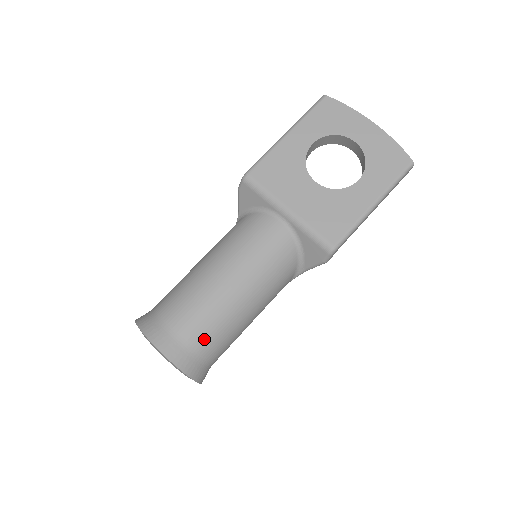
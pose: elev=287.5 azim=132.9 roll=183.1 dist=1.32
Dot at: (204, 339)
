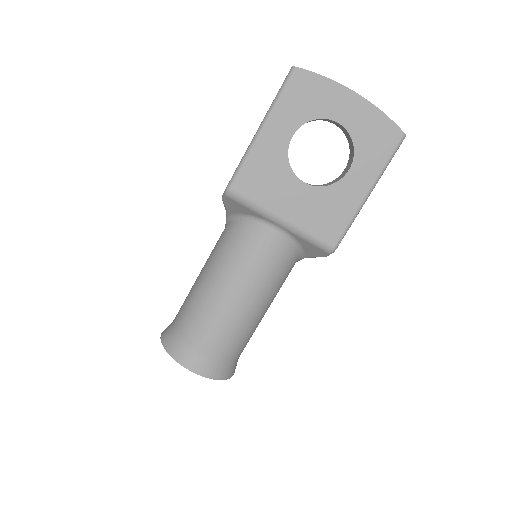
Dot at: (230, 350)
